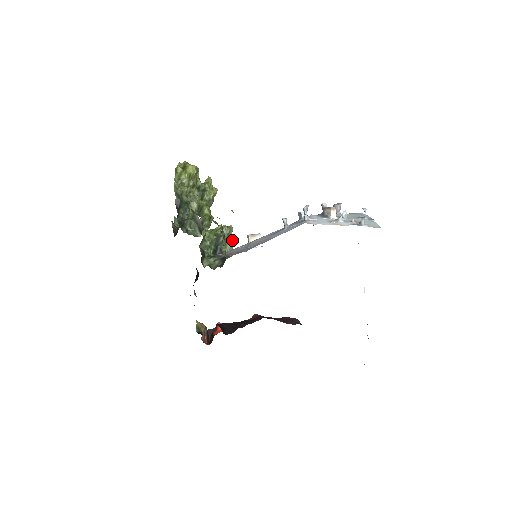
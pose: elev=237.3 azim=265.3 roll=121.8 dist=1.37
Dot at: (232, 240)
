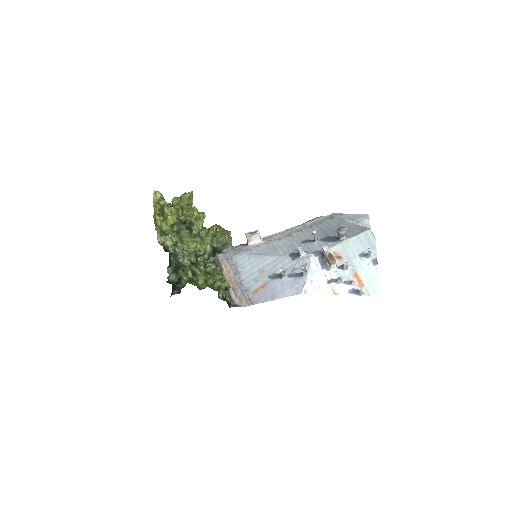
Dot at: (230, 236)
